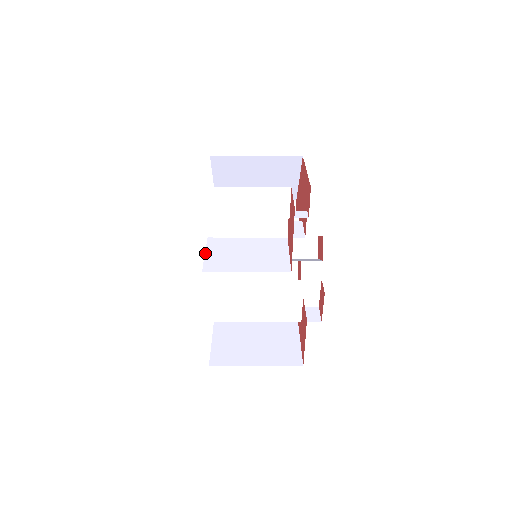
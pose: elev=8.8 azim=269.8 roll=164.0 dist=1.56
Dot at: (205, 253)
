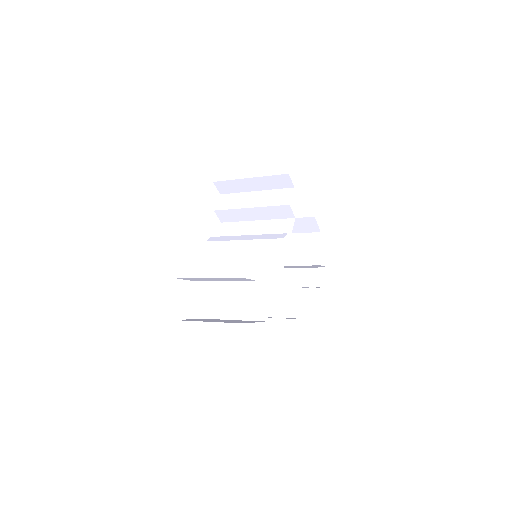
Dot at: (205, 293)
